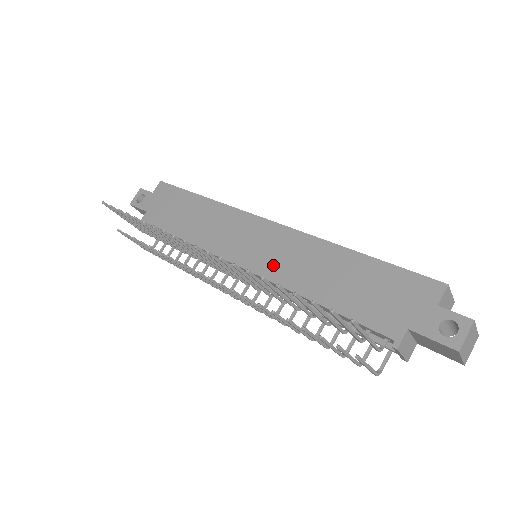
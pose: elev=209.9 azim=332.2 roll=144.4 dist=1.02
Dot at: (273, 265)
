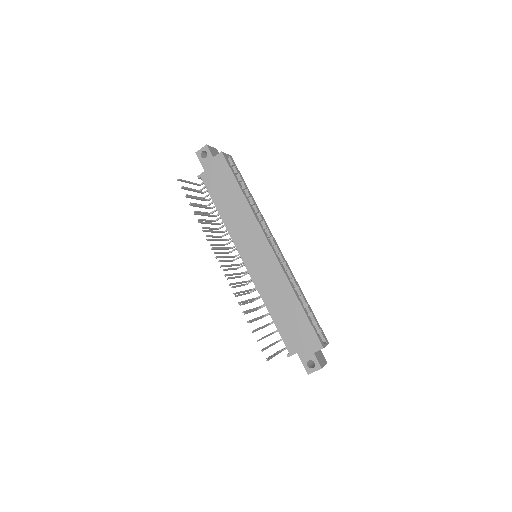
Dot at: (260, 276)
